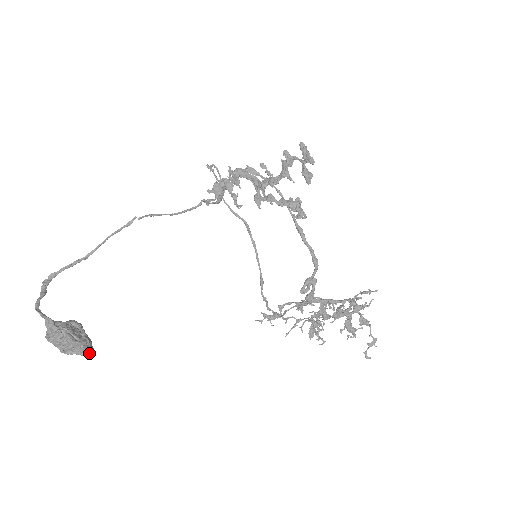
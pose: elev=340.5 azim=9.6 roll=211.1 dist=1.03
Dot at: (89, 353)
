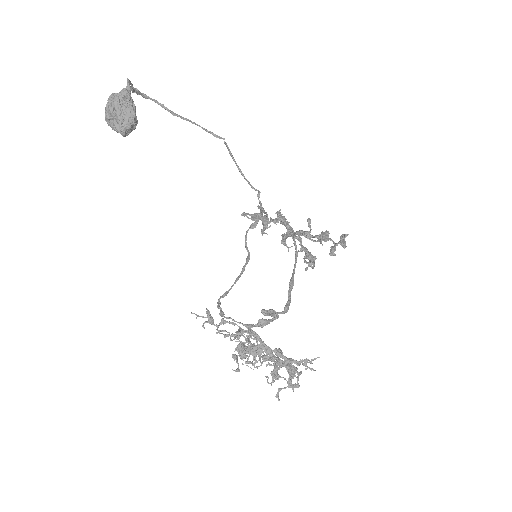
Dot at: (134, 123)
